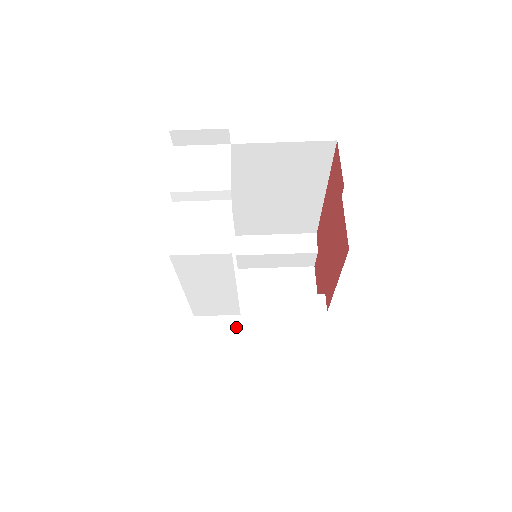
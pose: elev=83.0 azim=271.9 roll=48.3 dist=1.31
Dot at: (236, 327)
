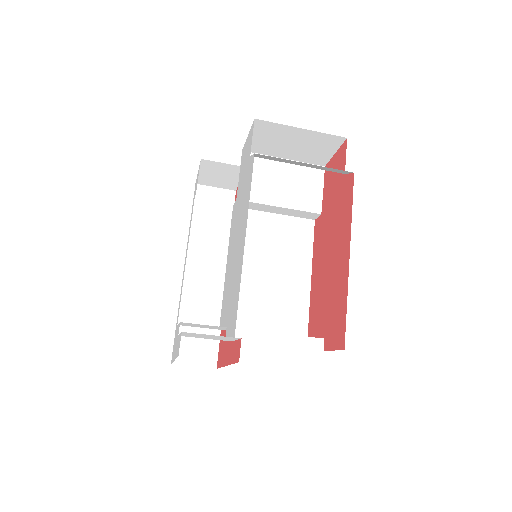
Dot at: (235, 177)
